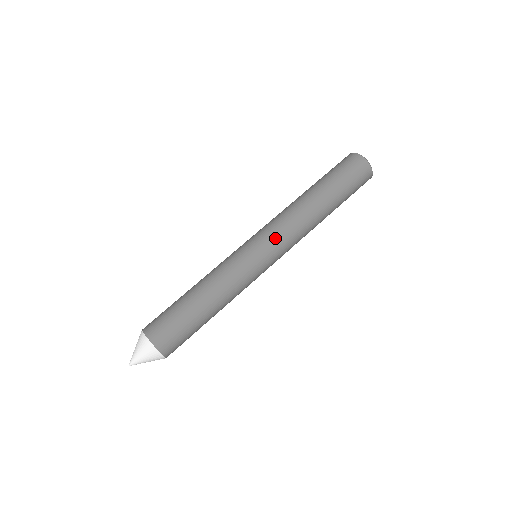
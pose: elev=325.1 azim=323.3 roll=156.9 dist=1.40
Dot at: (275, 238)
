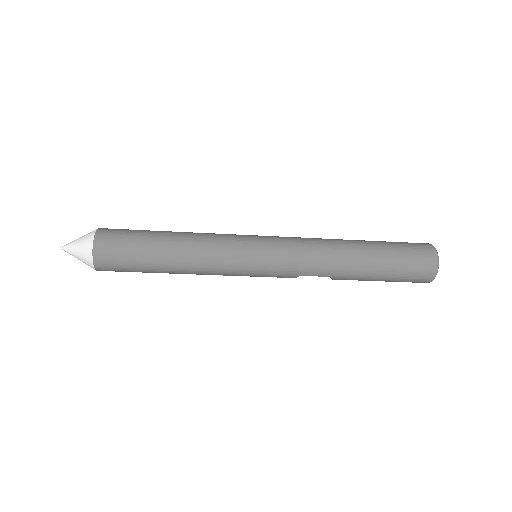
Dot at: (285, 244)
